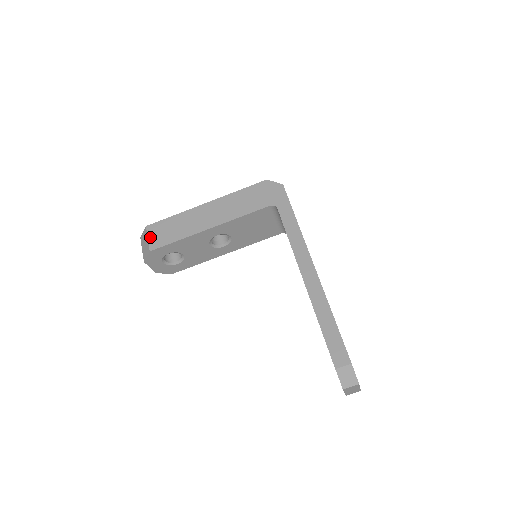
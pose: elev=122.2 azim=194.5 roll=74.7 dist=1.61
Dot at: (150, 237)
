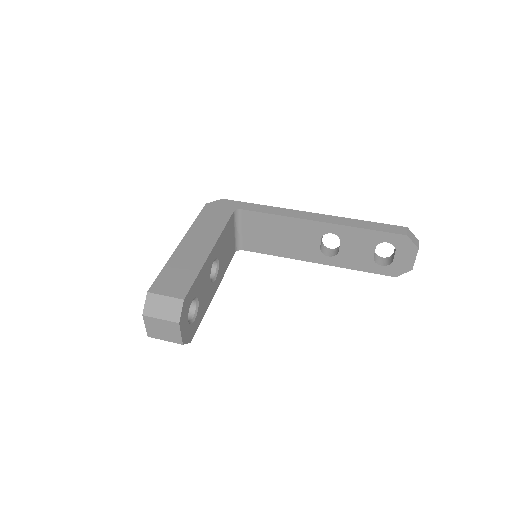
Dot at: (166, 293)
